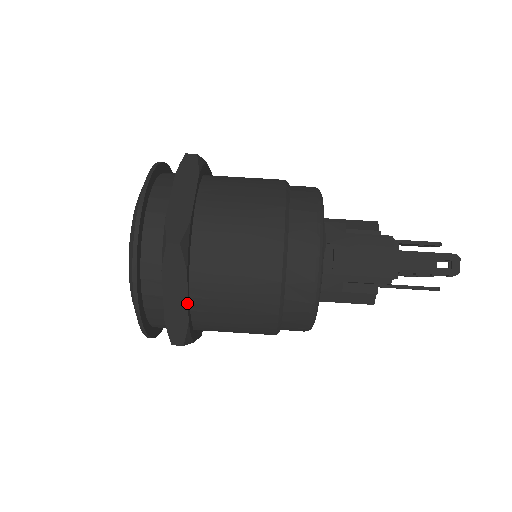
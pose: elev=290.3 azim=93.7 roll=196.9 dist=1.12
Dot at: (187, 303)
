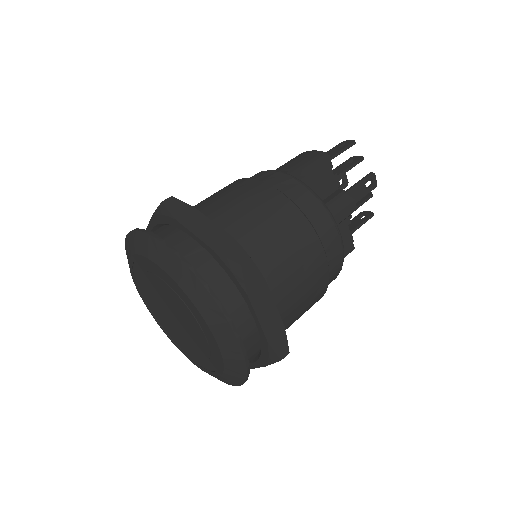
Dot at: (216, 226)
